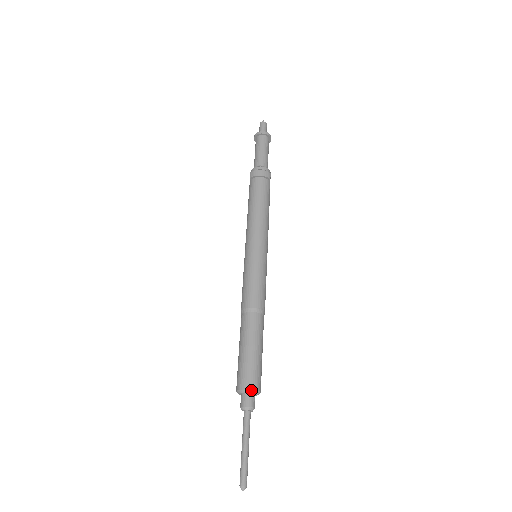
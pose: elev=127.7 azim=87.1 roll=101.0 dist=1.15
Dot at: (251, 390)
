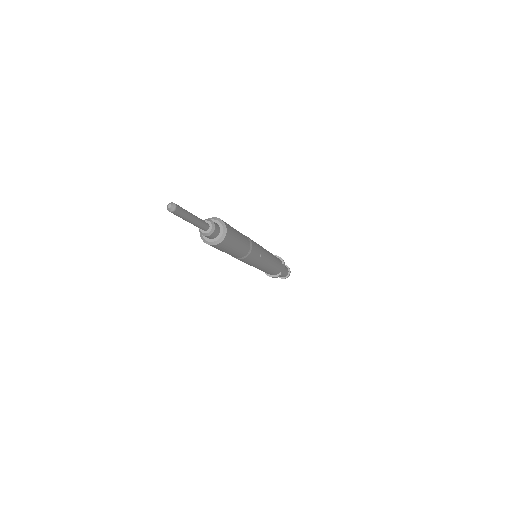
Dot at: (220, 219)
